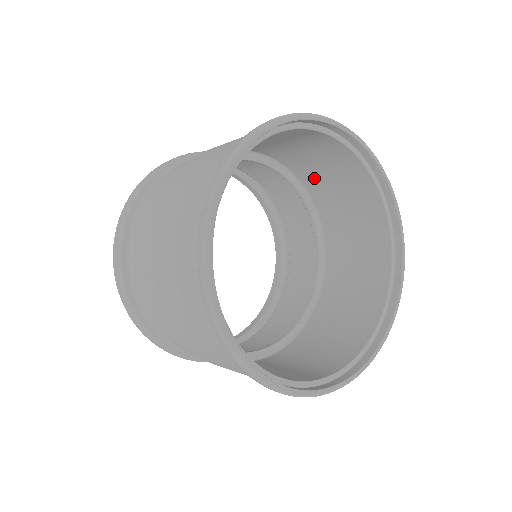
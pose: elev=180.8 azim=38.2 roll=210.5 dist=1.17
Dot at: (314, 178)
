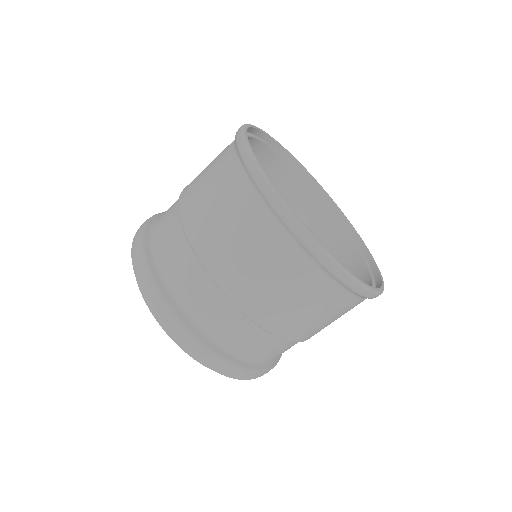
Dot at: occluded
